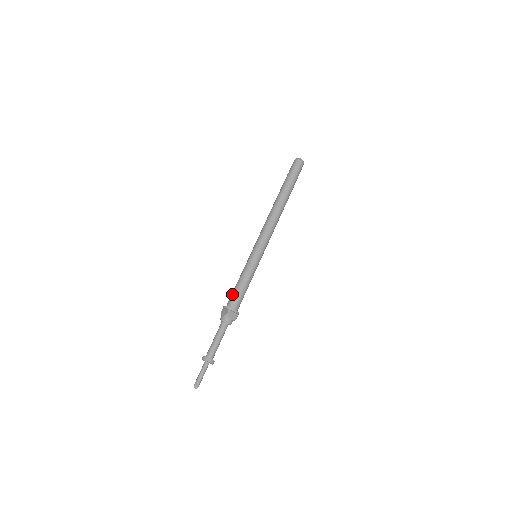
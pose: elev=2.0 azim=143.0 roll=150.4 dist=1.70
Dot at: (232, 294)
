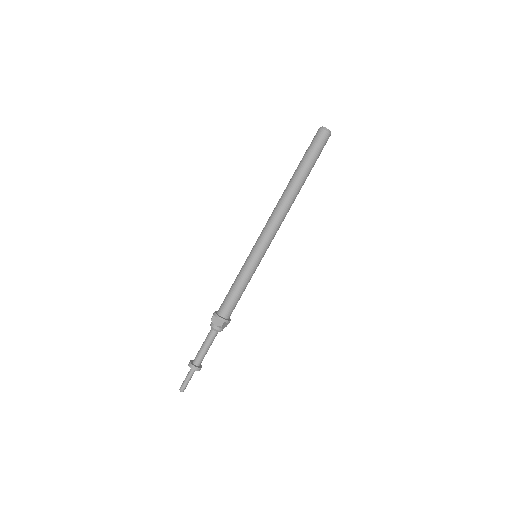
Dot at: occluded
